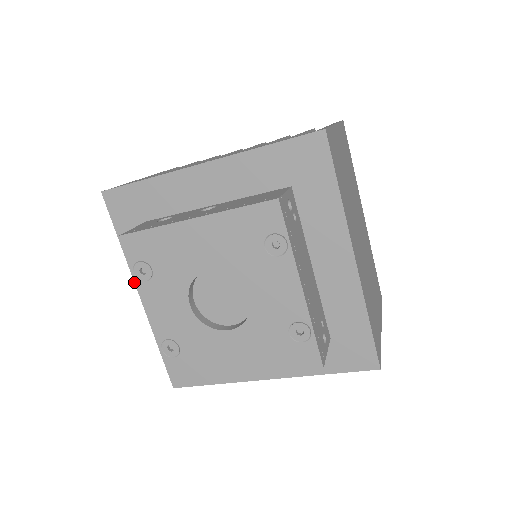
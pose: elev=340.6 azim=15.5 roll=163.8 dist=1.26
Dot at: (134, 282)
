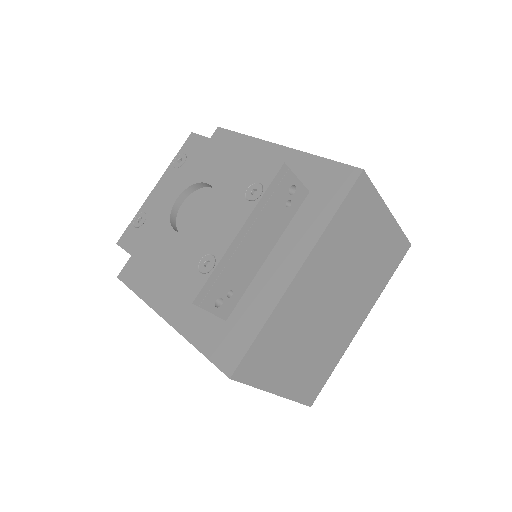
Dot at: occluded
